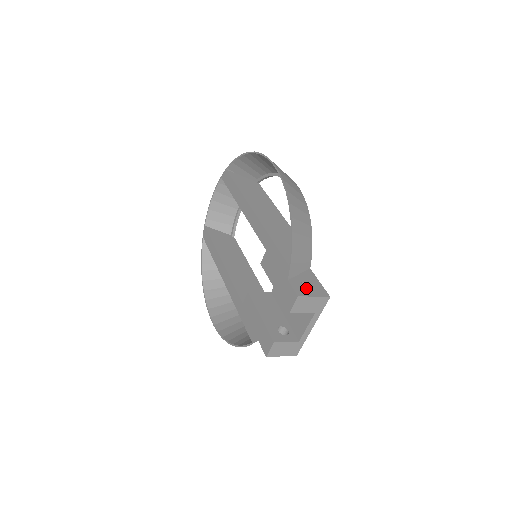
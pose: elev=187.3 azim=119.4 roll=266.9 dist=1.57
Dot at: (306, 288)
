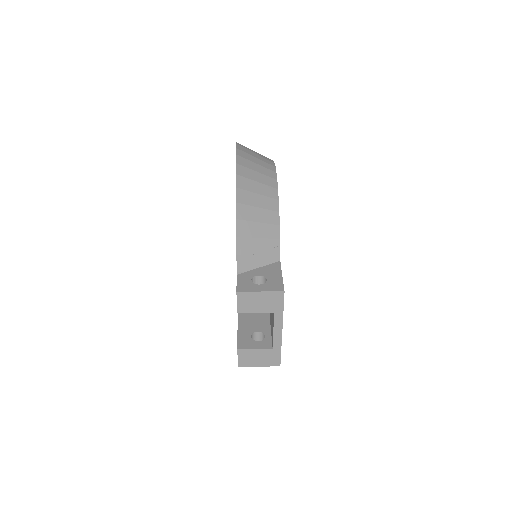
Dot at: occluded
